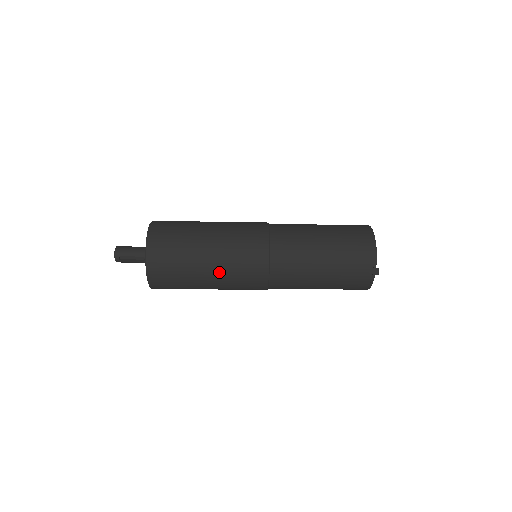
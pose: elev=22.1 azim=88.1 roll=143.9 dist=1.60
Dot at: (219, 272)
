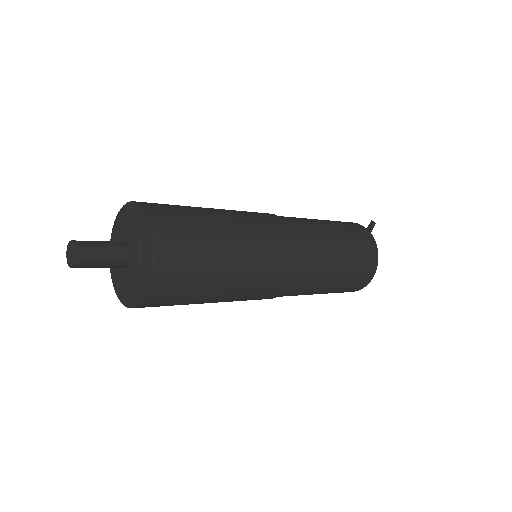
Dot at: occluded
